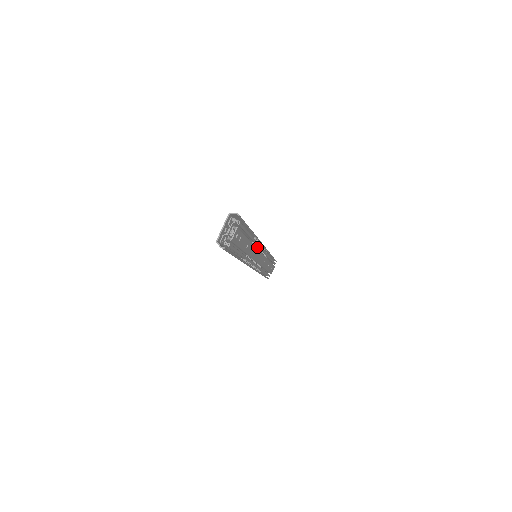
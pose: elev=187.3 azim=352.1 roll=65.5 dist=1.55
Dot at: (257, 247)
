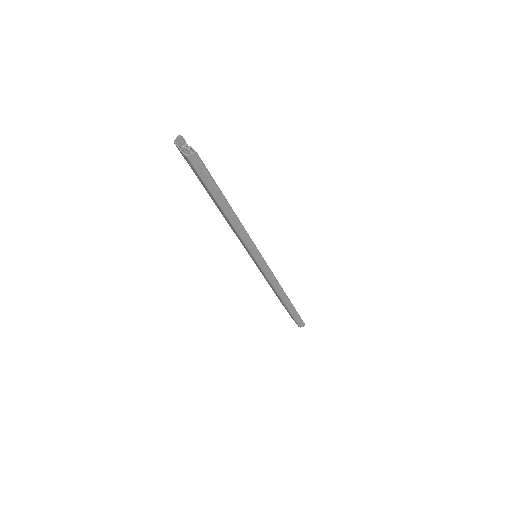
Dot at: occluded
